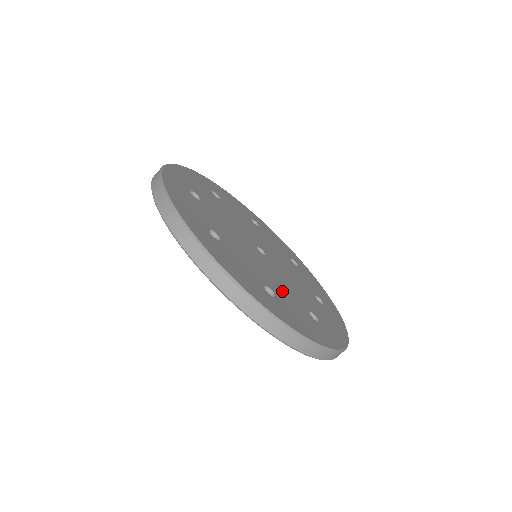
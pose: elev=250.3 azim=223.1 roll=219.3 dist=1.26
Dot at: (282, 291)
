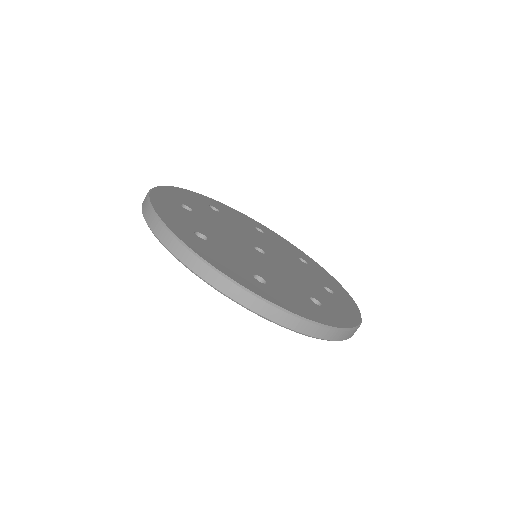
Dot at: (230, 251)
